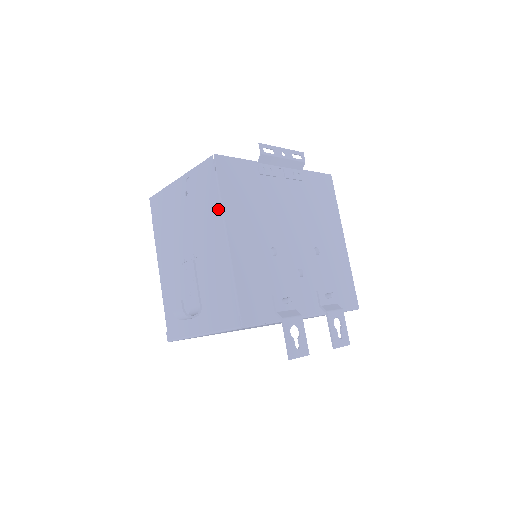
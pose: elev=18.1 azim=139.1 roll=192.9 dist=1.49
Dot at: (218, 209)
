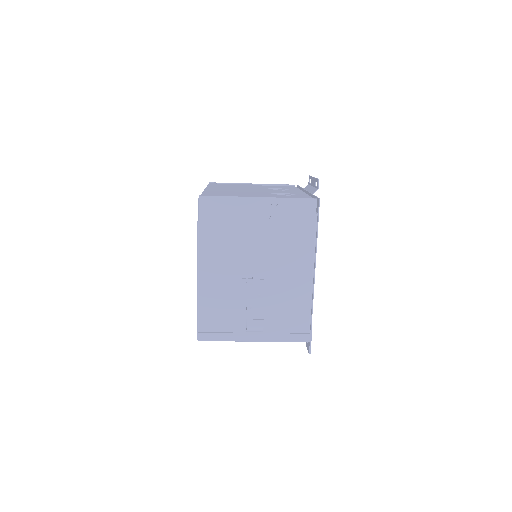
Dot at: (310, 247)
